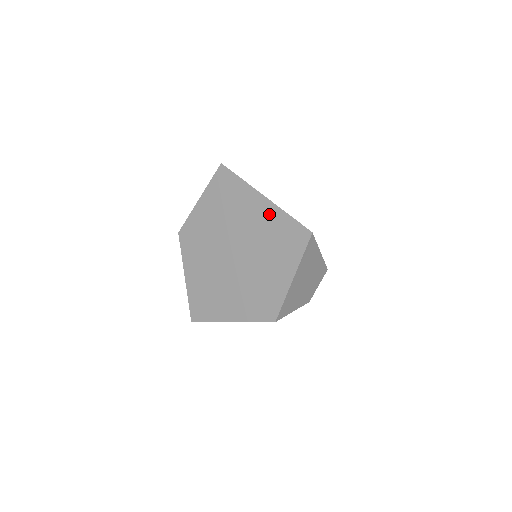
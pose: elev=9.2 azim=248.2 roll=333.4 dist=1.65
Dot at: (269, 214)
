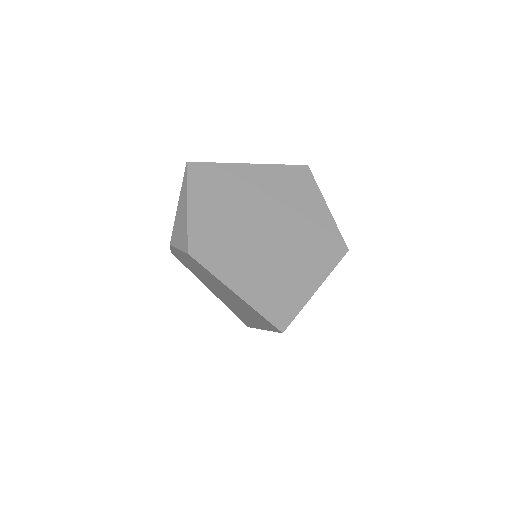
Dot at: (266, 174)
